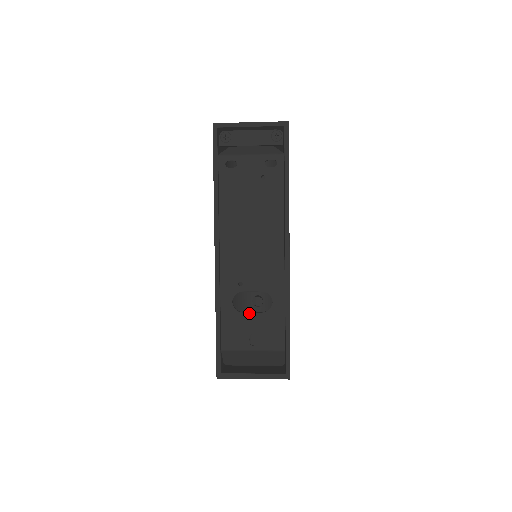
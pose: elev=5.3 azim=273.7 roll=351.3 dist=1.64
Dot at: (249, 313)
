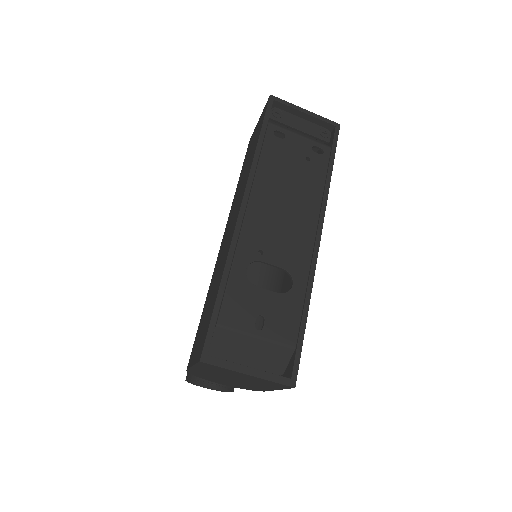
Dot at: (263, 288)
